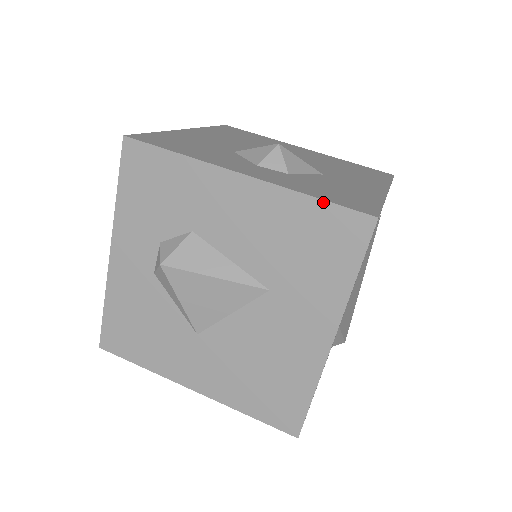
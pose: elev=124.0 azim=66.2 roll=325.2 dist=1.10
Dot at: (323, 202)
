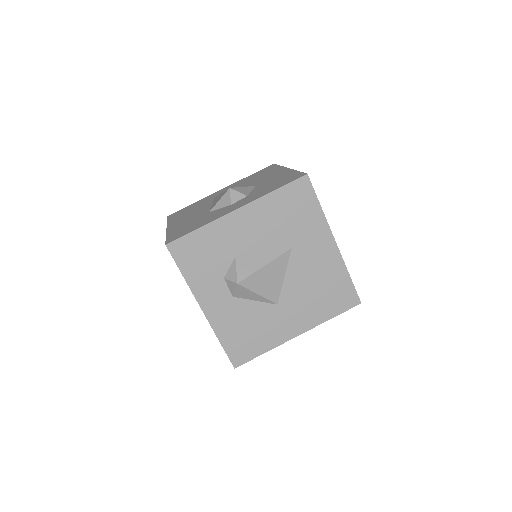
Dot at: (281, 188)
